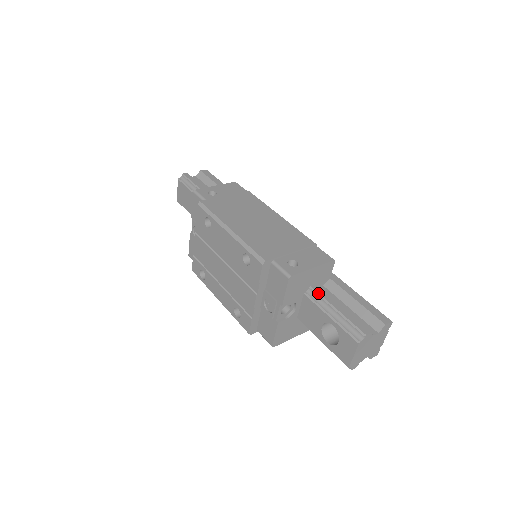
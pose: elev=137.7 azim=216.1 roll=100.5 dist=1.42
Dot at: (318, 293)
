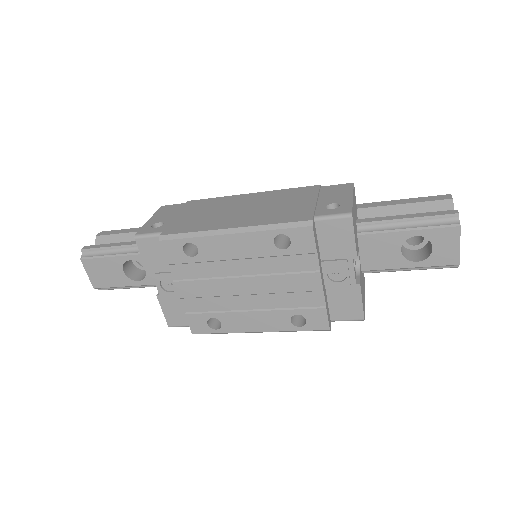
Dot at: (371, 222)
